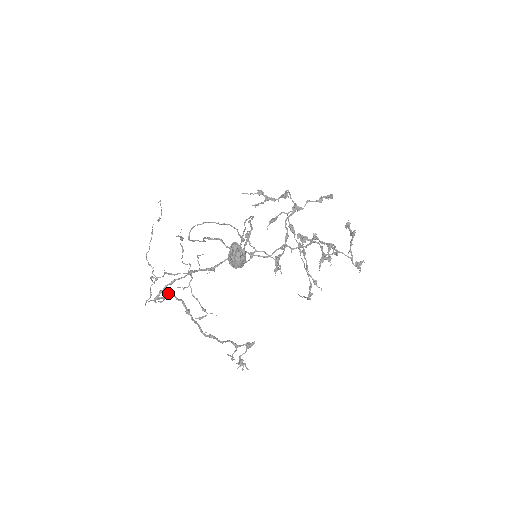
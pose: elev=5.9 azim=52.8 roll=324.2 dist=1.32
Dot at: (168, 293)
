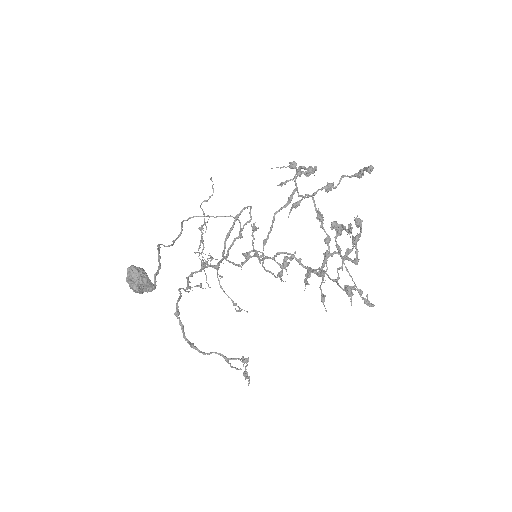
Dot at: (179, 288)
